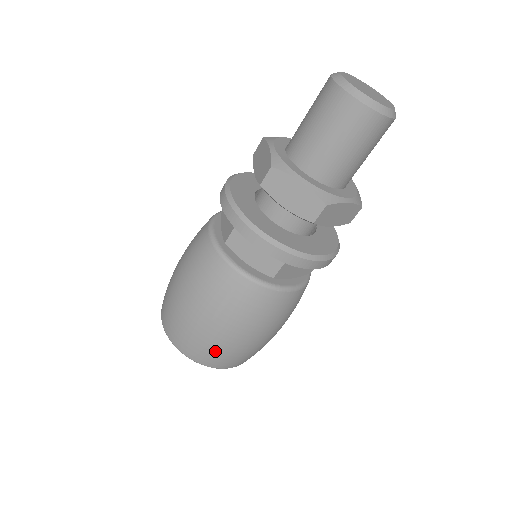
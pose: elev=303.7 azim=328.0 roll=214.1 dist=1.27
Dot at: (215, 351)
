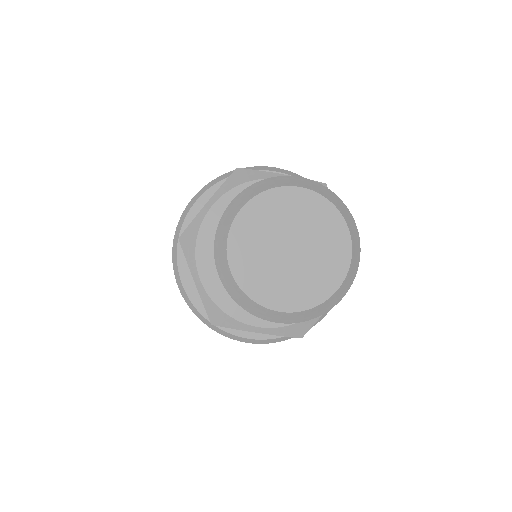
Dot at: occluded
